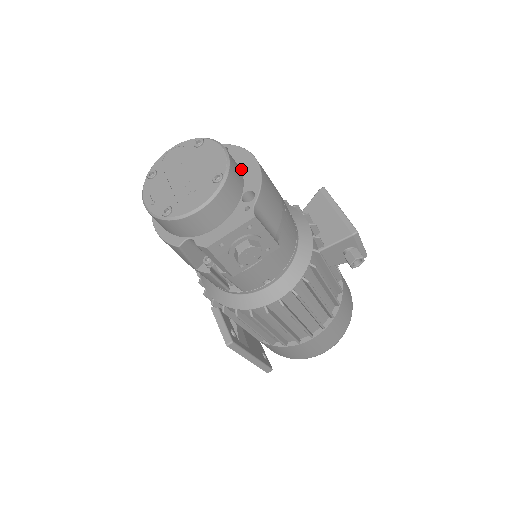
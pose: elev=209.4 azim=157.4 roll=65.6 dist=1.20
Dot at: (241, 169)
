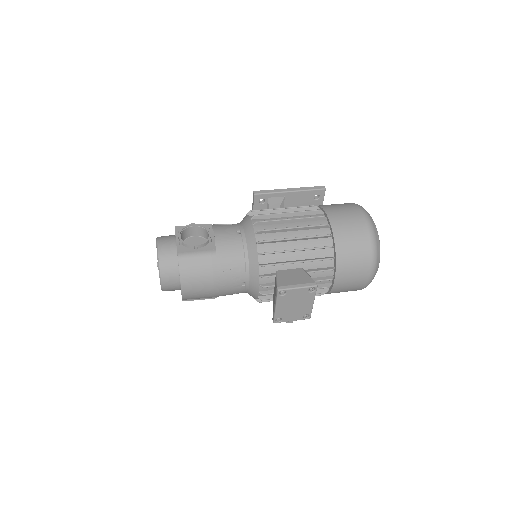
Dot at: occluded
